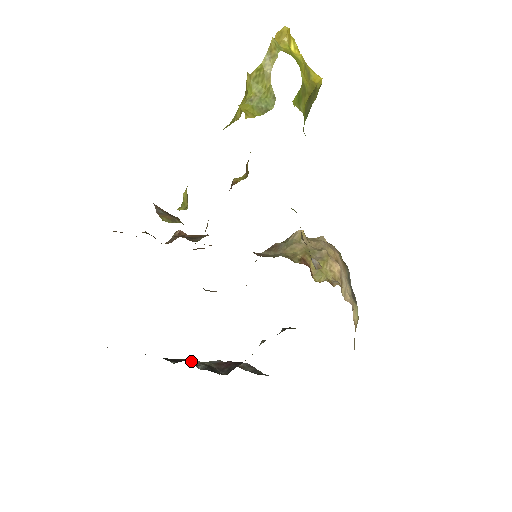
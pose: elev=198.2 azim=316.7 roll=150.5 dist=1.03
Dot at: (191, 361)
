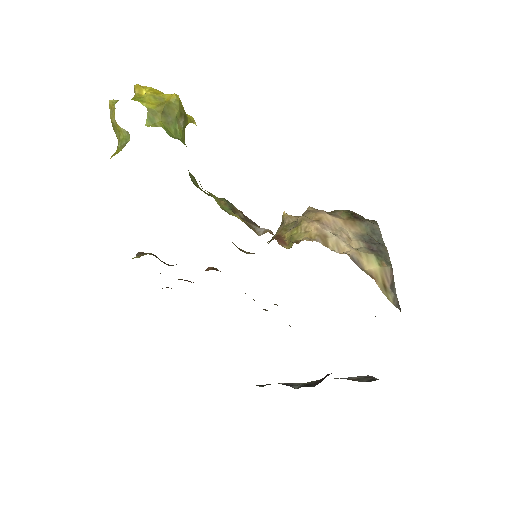
Dot at: (289, 384)
